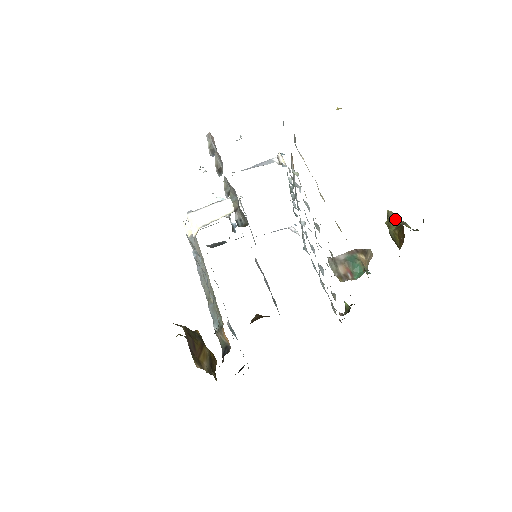
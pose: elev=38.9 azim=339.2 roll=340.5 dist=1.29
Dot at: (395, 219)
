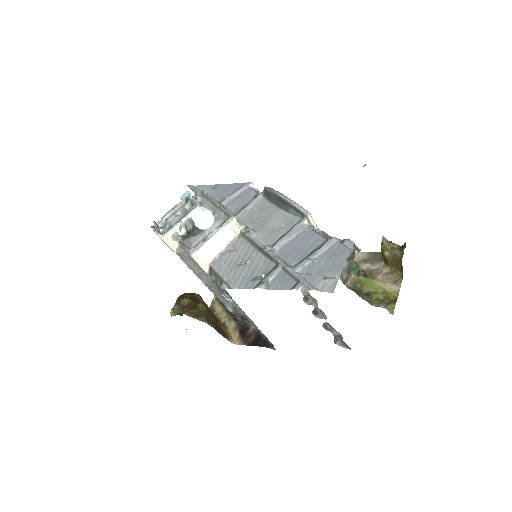
Dot at: (389, 247)
